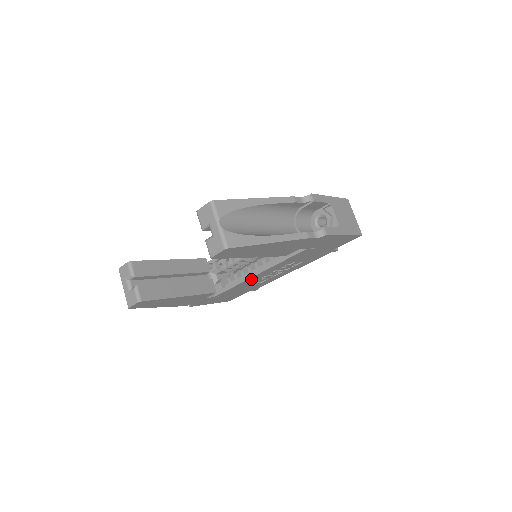
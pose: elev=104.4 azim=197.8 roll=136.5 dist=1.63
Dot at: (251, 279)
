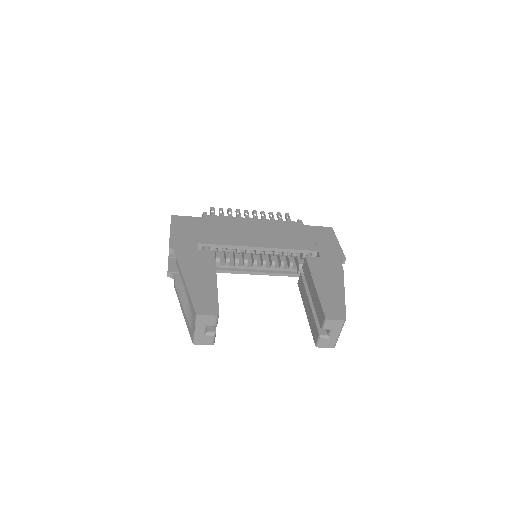
Dot at: occluded
